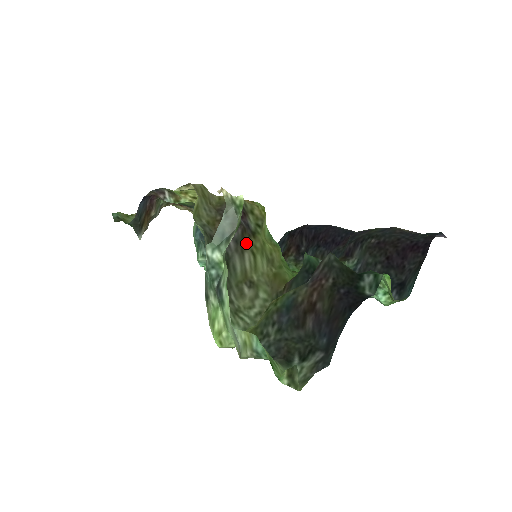
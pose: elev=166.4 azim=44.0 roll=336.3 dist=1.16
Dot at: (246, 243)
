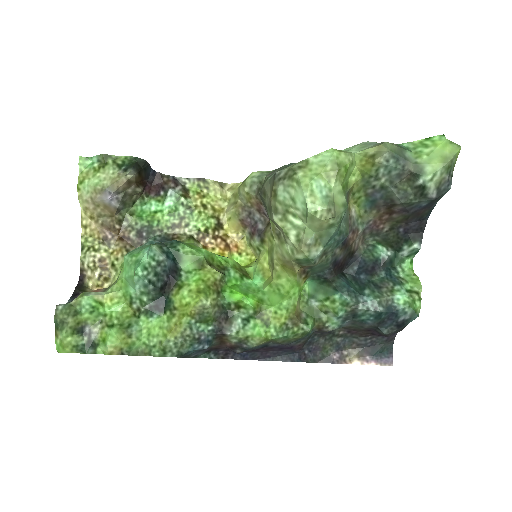
Dot at: (270, 226)
